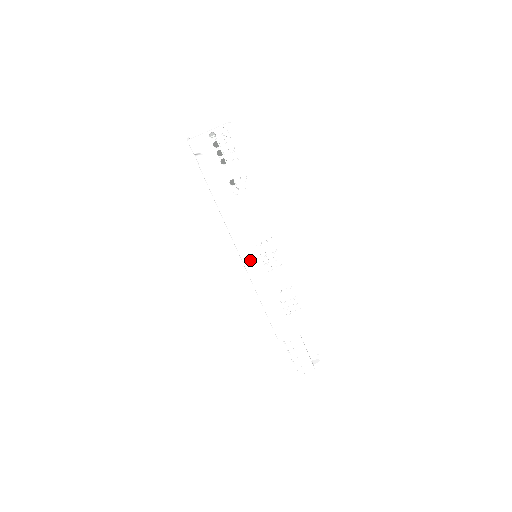
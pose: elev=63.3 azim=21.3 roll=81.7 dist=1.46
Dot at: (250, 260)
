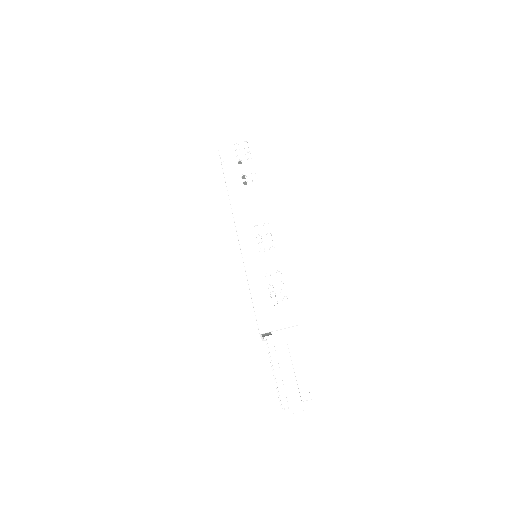
Dot at: (246, 241)
